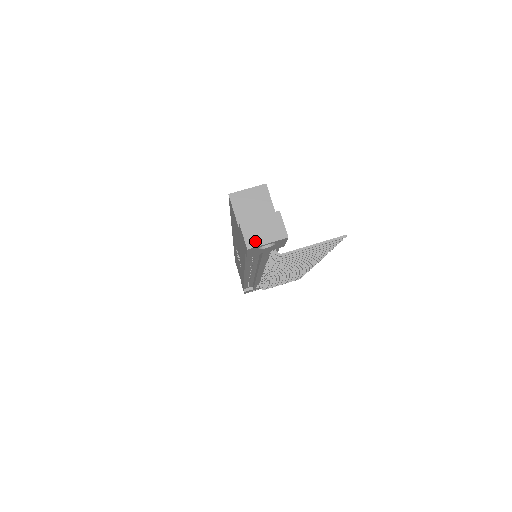
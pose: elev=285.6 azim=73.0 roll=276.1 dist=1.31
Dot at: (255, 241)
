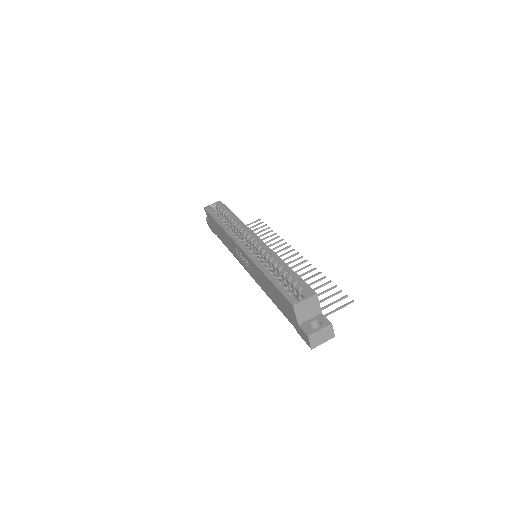
Dot at: (316, 344)
